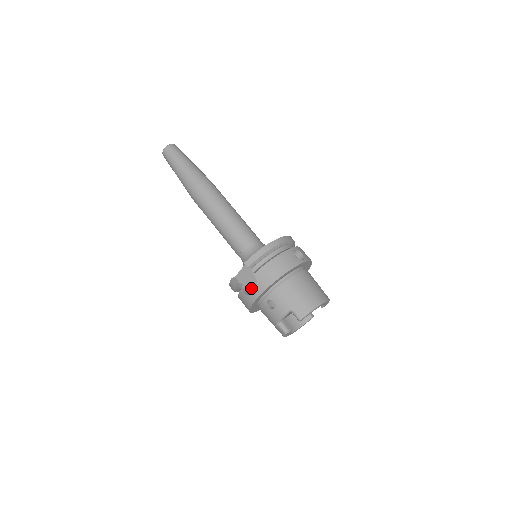
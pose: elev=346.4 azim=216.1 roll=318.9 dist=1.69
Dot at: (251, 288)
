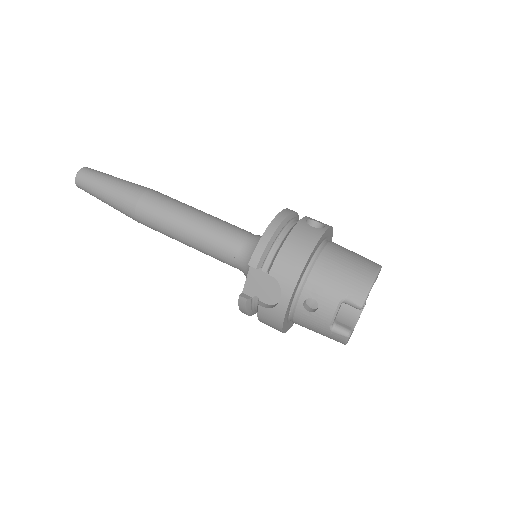
Dot at: (272, 296)
